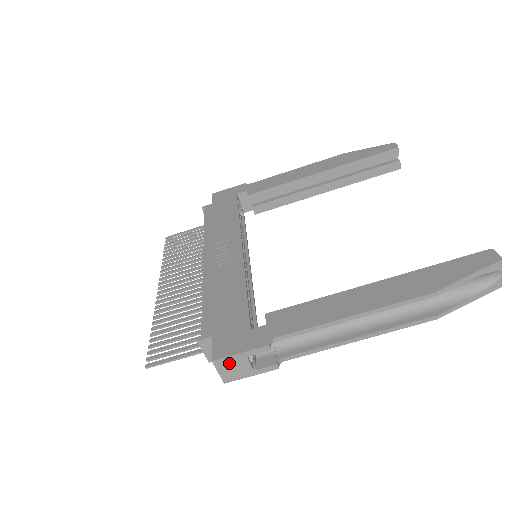
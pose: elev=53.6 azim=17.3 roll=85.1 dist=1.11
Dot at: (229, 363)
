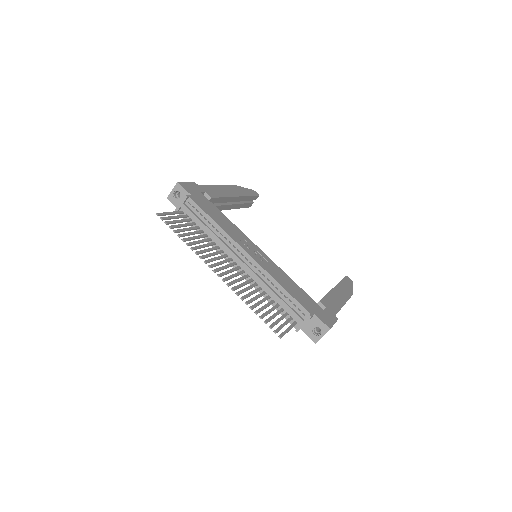
Dot at: occluded
